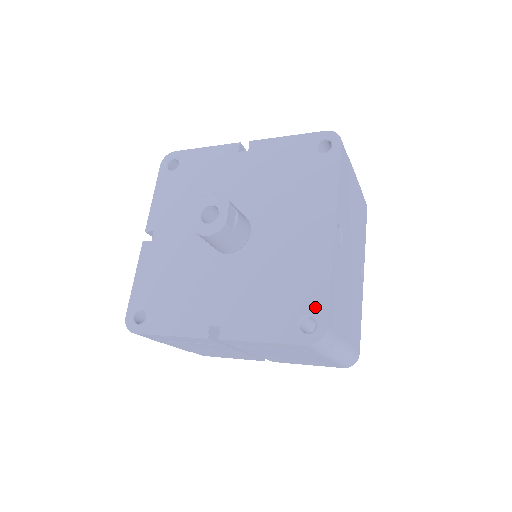
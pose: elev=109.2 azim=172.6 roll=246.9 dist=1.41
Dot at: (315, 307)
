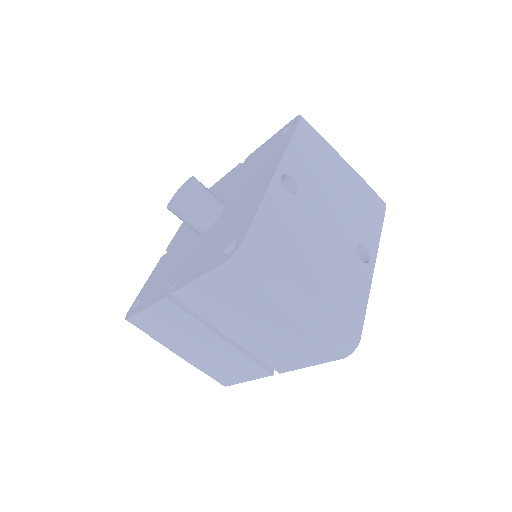
Dot at: (241, 231)
